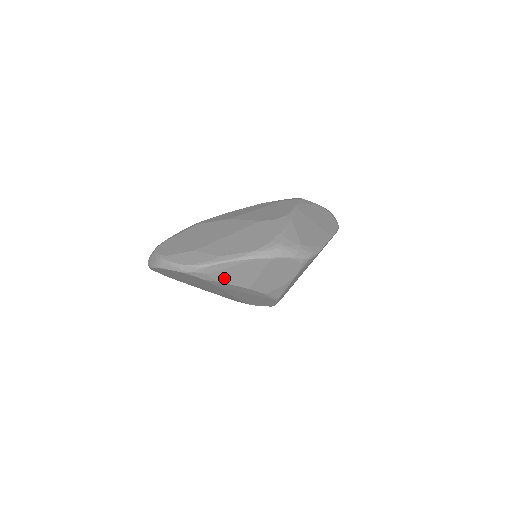
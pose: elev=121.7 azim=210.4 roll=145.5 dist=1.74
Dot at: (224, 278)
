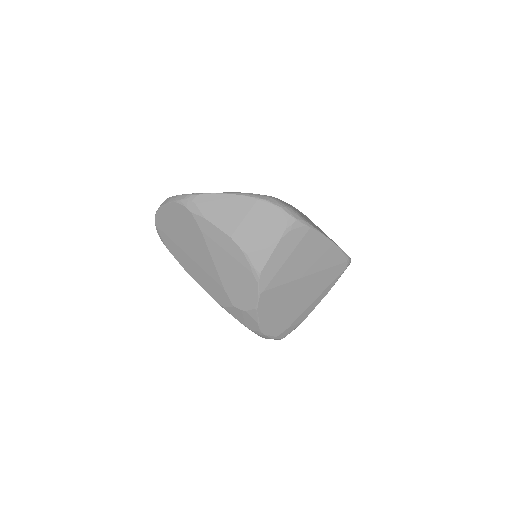
Dot at: (210, 214)
